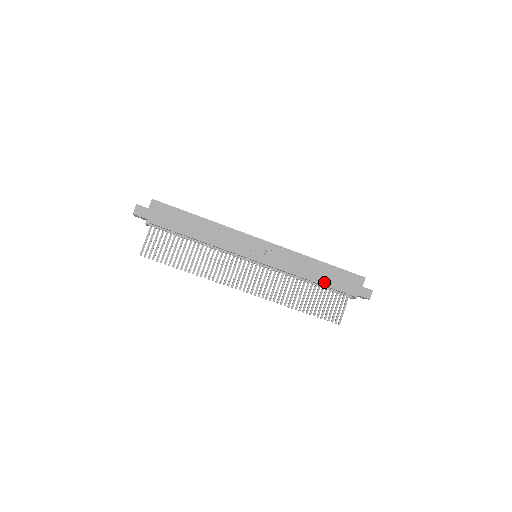
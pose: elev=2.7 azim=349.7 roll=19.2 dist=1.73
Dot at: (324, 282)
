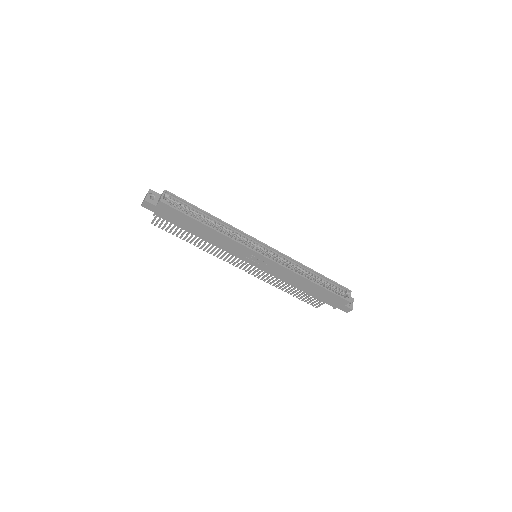
Dot at: (310, 293)
